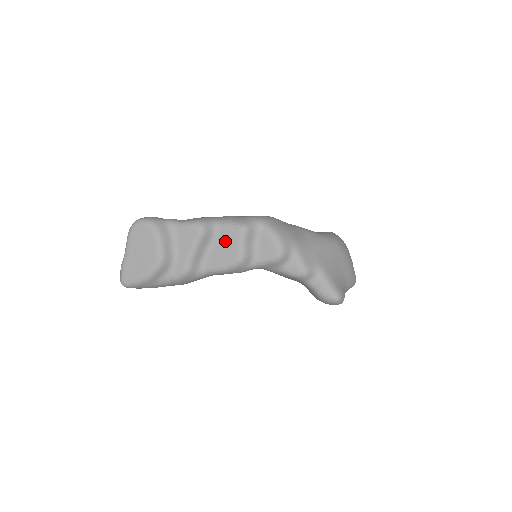
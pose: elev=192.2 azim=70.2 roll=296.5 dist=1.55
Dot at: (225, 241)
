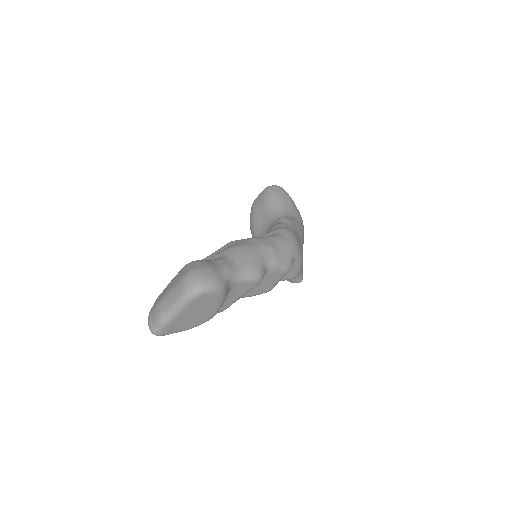
Dot at: (267, 280)
